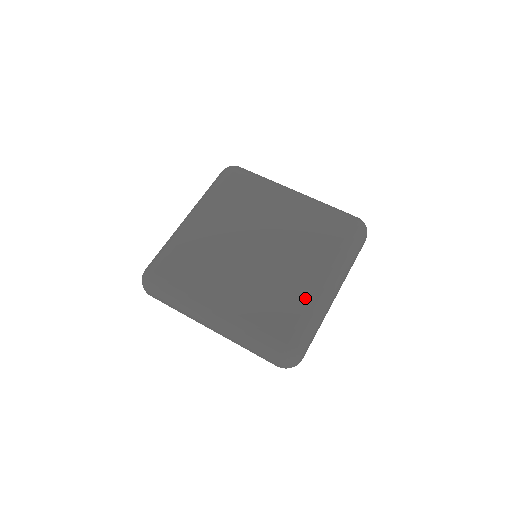
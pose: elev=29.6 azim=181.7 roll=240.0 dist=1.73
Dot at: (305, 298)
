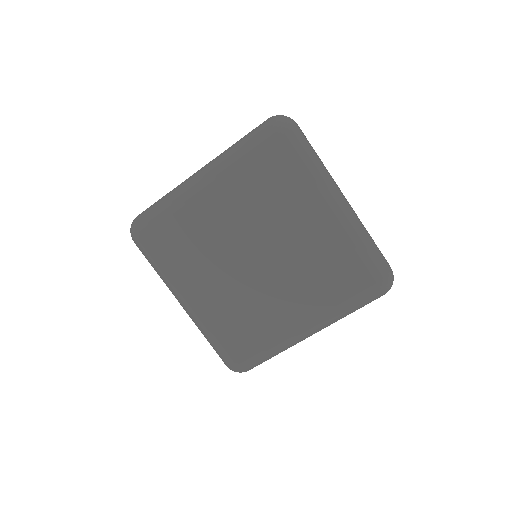
Dot at: (275, 335)
